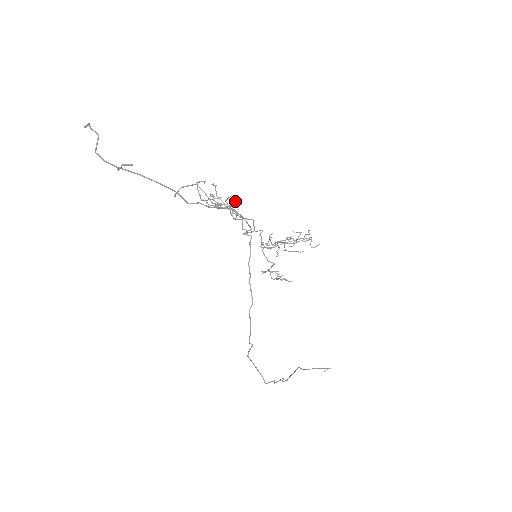
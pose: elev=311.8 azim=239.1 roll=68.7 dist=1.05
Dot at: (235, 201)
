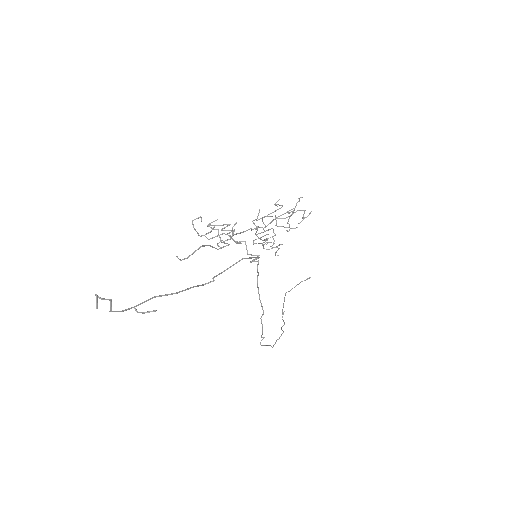
Dot at: occluded
